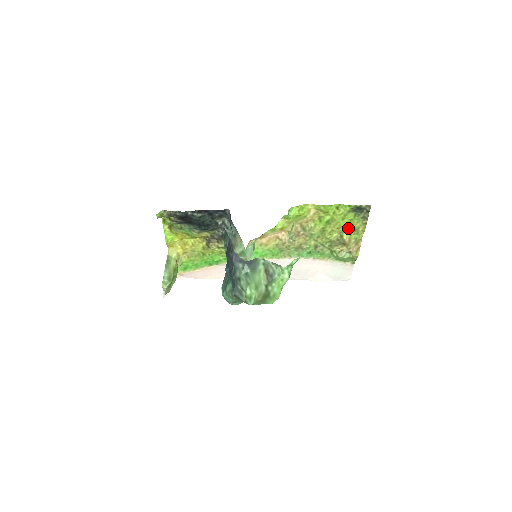
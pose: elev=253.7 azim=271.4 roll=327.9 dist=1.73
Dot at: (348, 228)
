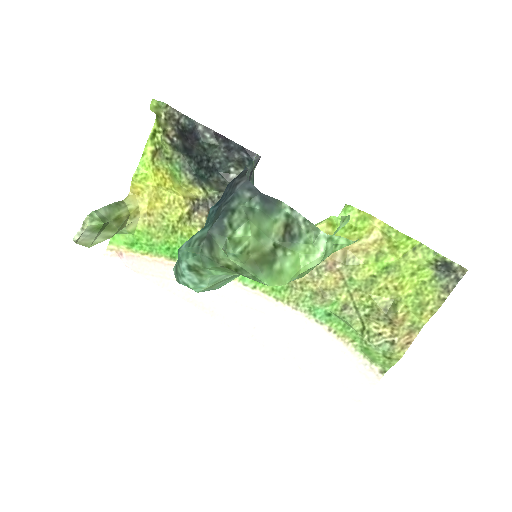
Dot at: (411, 296)
